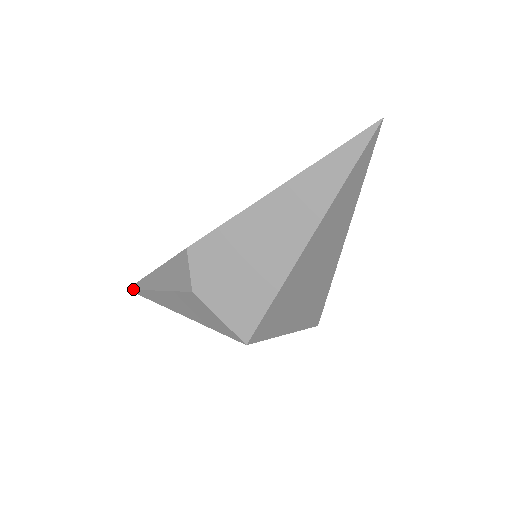
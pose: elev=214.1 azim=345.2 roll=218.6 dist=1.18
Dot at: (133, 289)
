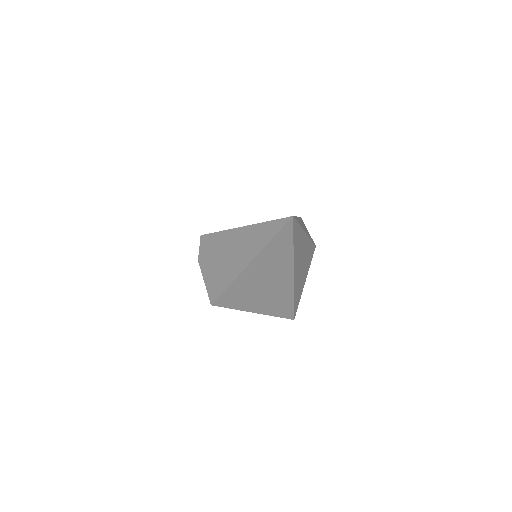
Dot at: occluded
